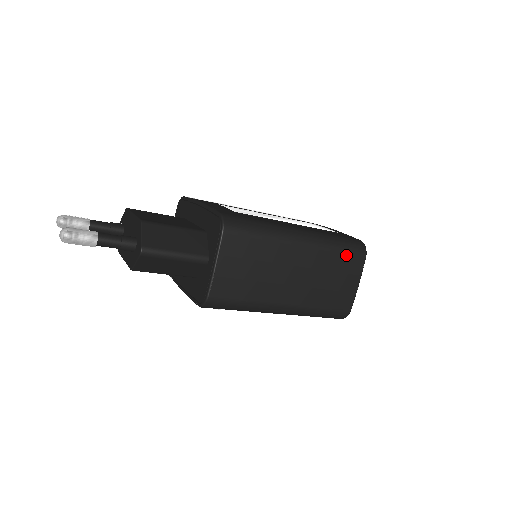
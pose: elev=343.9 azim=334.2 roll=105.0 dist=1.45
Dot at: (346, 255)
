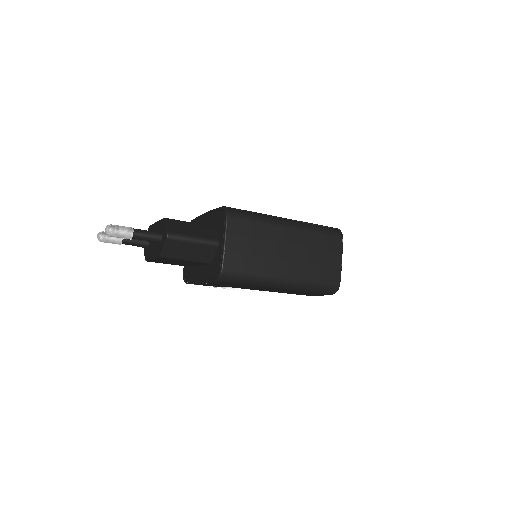
Dot at: (326, 236)
